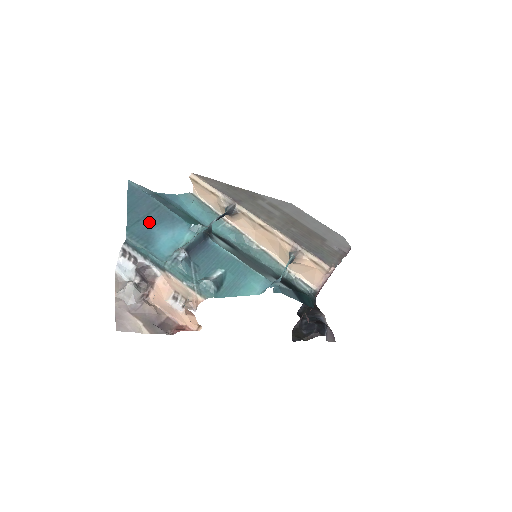
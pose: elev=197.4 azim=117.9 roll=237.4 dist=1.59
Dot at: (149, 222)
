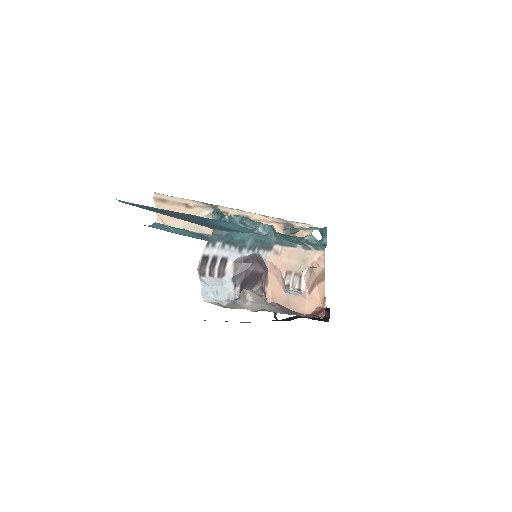
Dot at: (198, 220)
